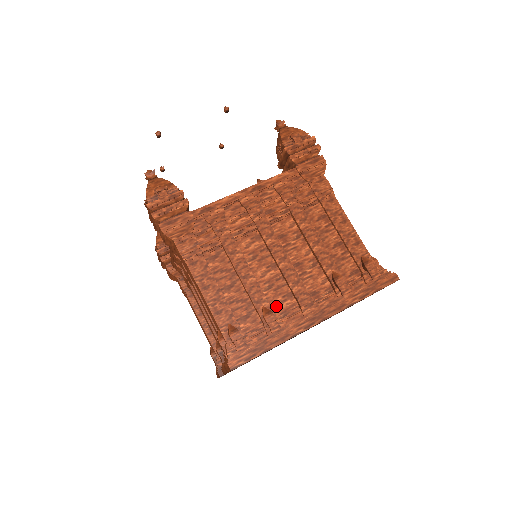
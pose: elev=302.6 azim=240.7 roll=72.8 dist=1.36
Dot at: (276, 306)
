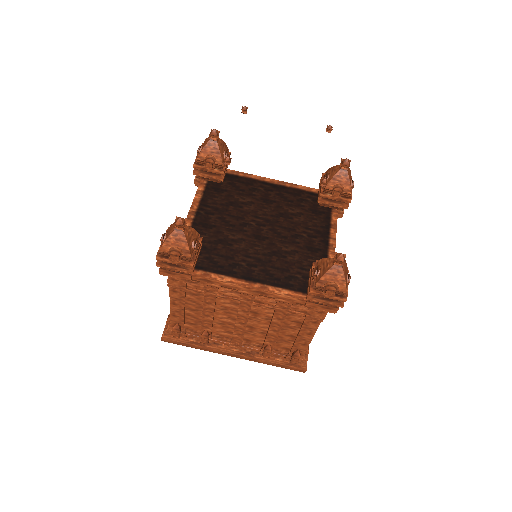
Dot at: (217, 331)
